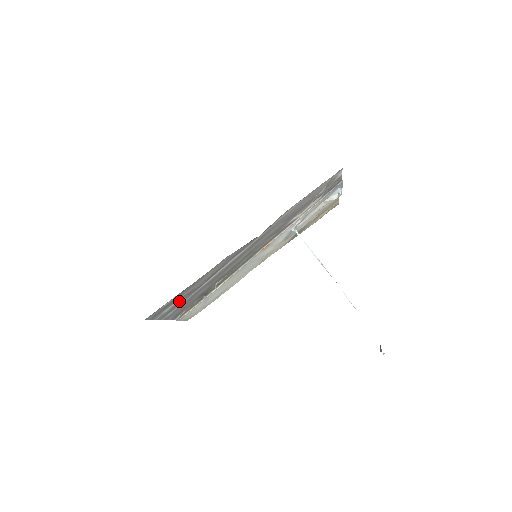
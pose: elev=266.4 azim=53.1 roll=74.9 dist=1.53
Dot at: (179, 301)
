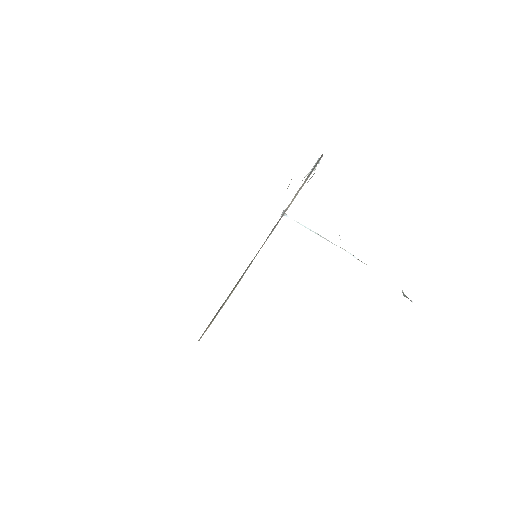
Dot at: occluded
